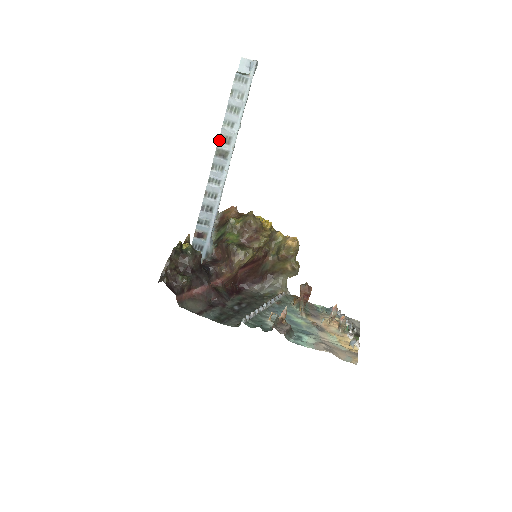
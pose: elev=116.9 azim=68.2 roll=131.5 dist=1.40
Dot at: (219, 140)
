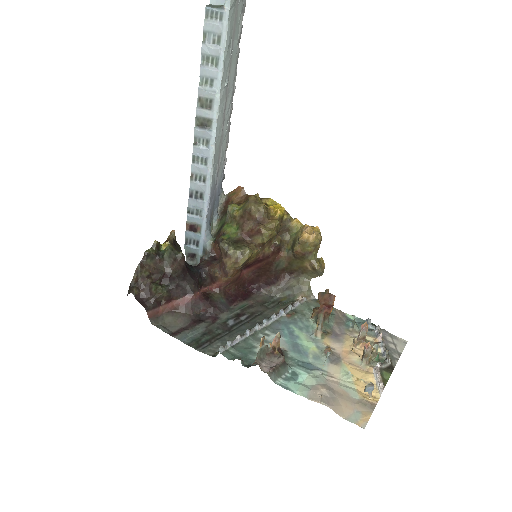
Dot at: (197, 105)
